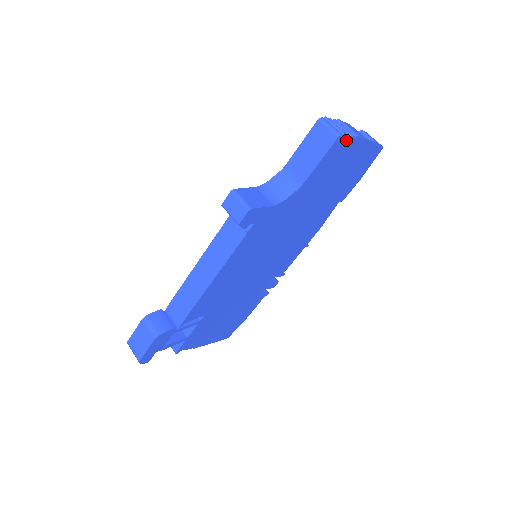
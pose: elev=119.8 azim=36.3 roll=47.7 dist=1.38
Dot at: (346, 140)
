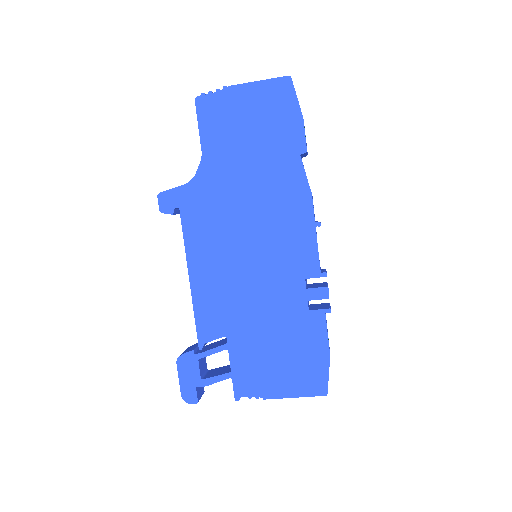
Dot at: (211, 97)
